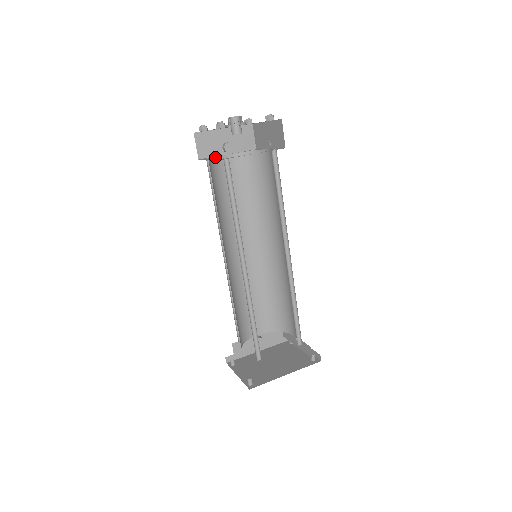
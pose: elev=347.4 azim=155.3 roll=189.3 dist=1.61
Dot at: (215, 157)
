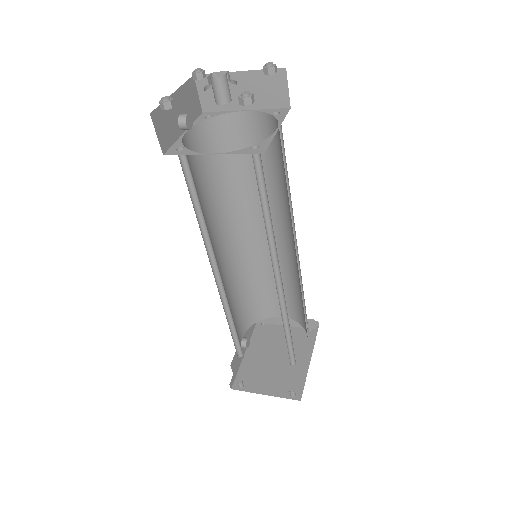
Dot at: (182, 143)
